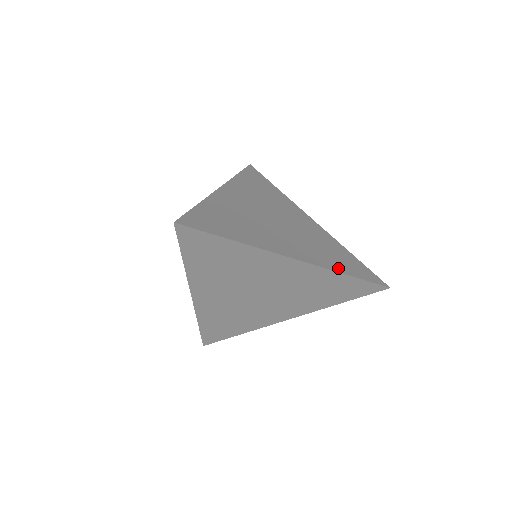
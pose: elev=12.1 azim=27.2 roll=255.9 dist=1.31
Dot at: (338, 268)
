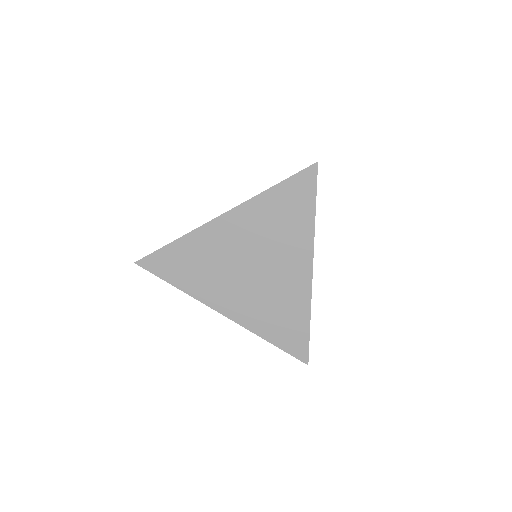
Dot at: occluded
